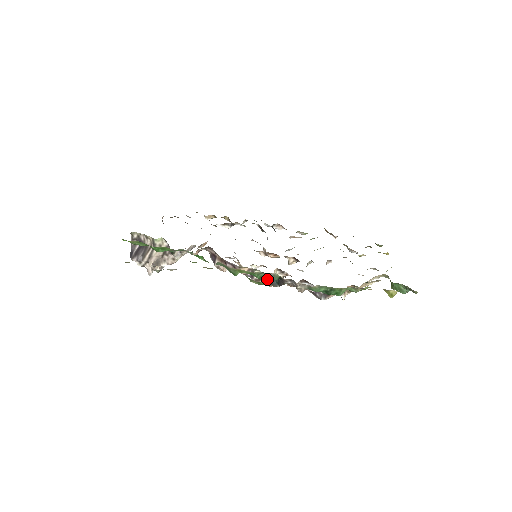
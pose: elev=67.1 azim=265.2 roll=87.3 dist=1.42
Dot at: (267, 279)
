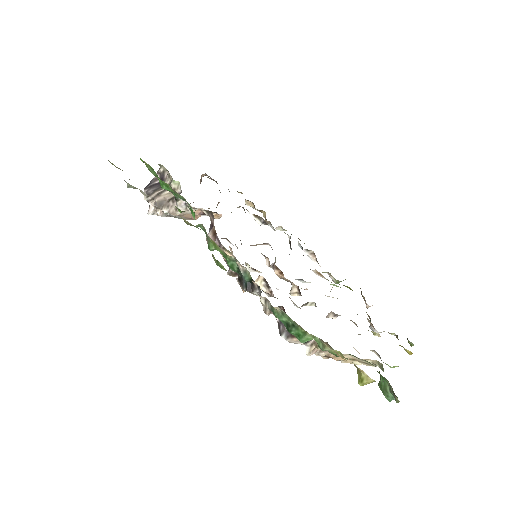
Dot at: (240, 275)
